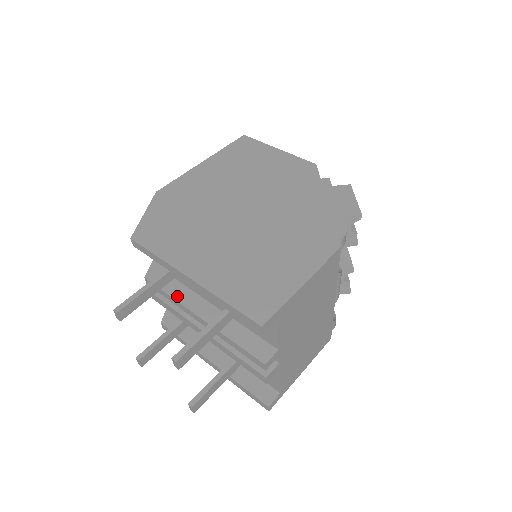
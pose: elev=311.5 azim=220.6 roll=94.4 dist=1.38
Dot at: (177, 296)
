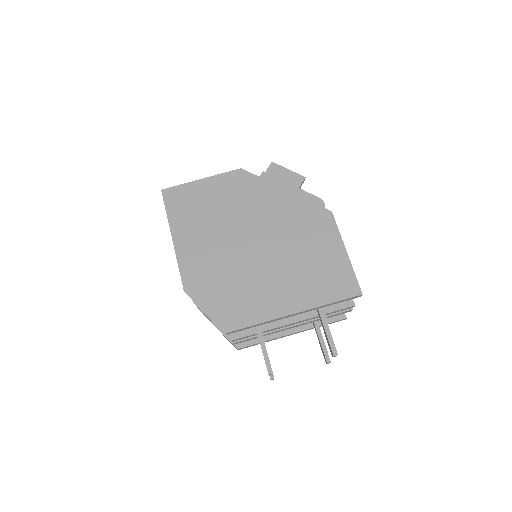
Dot at: (266, 327)
